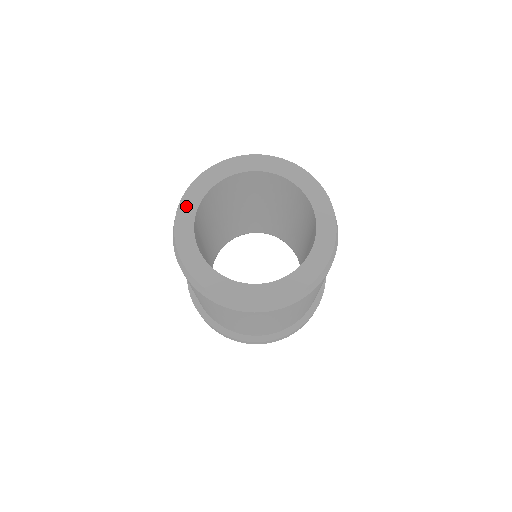
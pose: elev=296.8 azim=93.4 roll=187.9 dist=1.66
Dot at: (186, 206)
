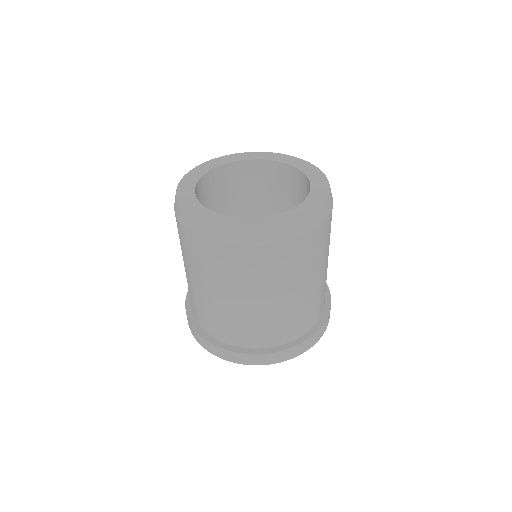
Dot at: (184, 189)
